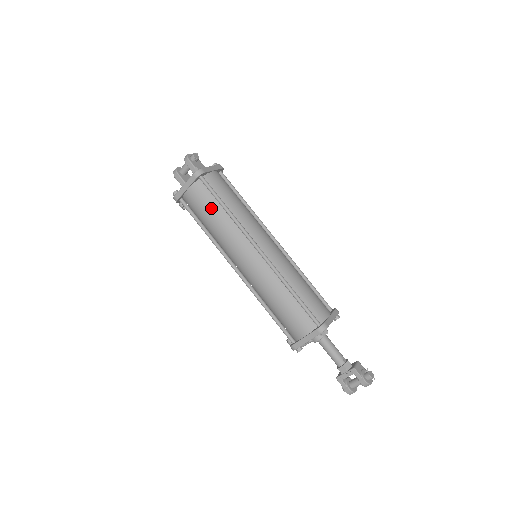
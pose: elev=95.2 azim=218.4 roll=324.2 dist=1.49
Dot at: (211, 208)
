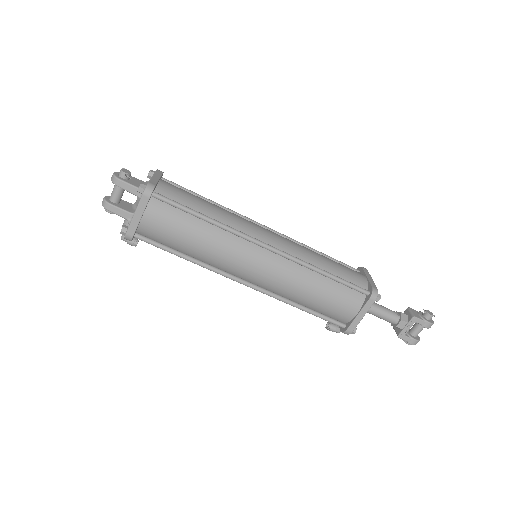
Dot at: (185, 226)
